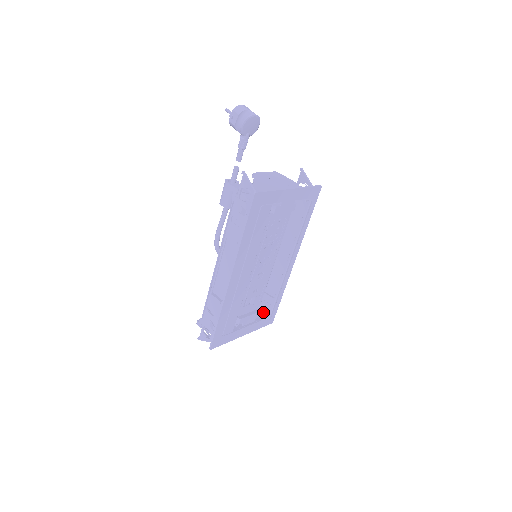
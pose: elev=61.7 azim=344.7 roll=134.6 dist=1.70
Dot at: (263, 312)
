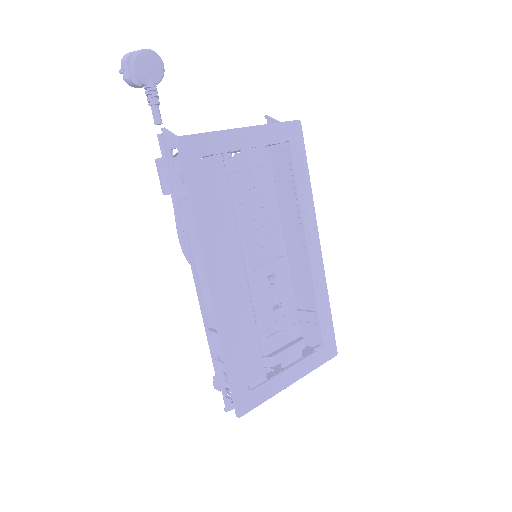
Dot at: (312, 341)
